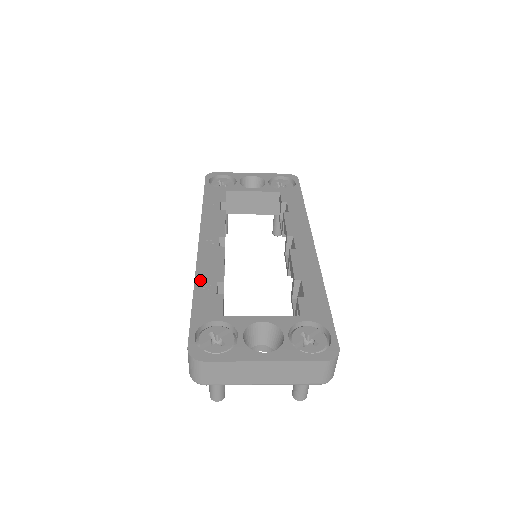
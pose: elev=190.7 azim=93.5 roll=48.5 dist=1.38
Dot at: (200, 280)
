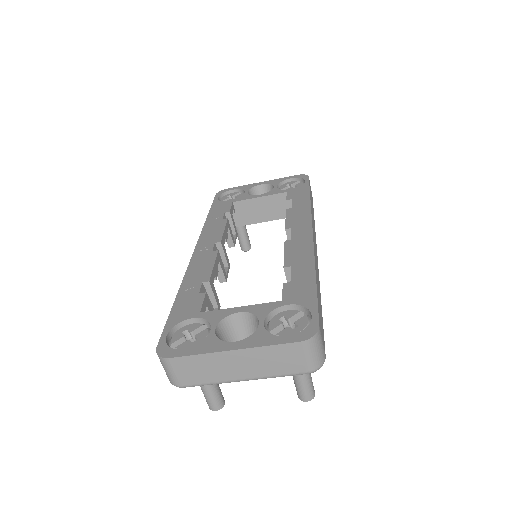
Dot at: (186, 284)
